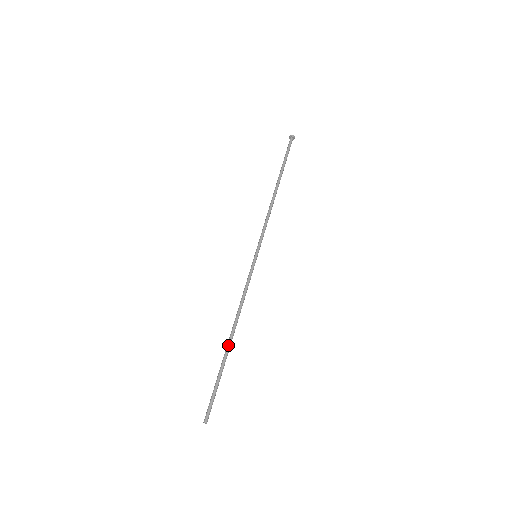
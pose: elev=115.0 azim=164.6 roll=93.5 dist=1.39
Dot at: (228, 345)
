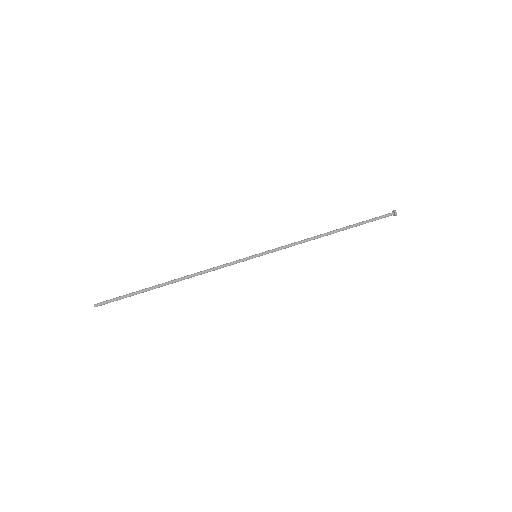
Dot at: (165, 285)
